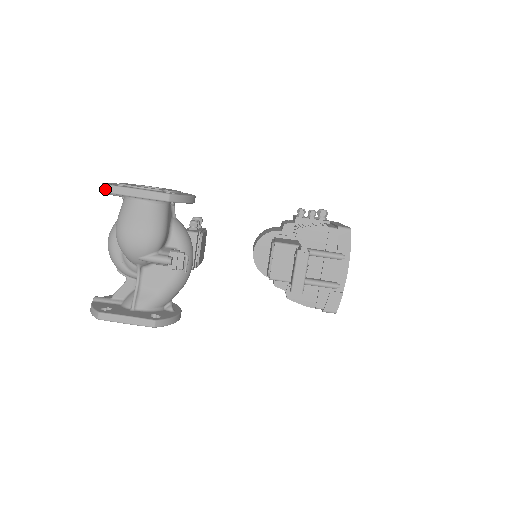
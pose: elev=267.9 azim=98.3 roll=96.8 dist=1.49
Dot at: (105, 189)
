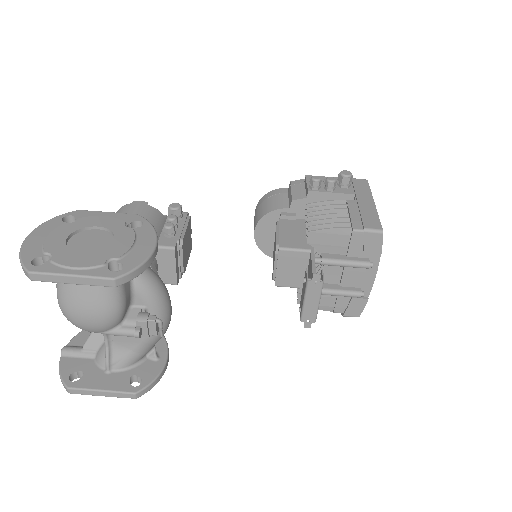
Dot at: (24, 272)
